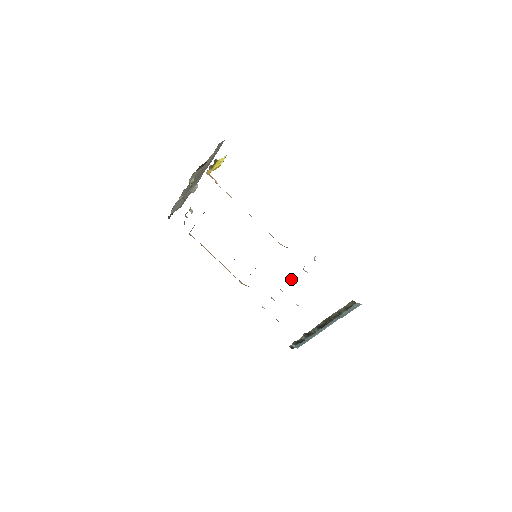
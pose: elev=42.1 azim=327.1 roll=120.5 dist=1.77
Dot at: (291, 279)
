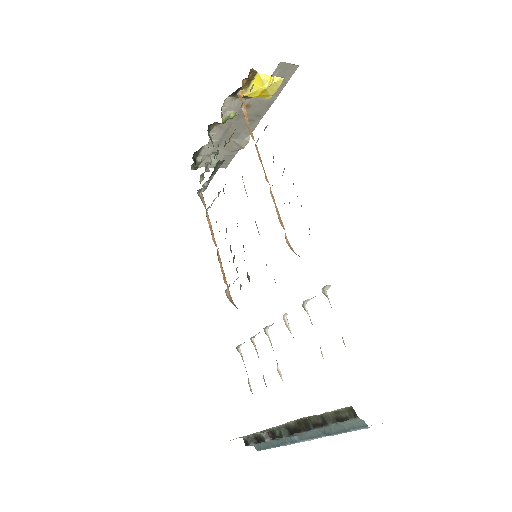
Dot at: (283, 316)
